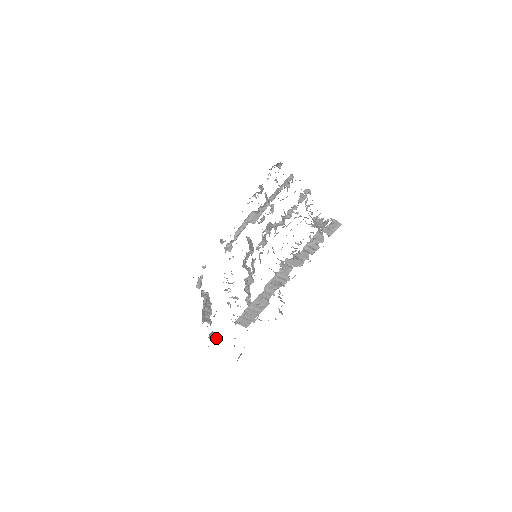
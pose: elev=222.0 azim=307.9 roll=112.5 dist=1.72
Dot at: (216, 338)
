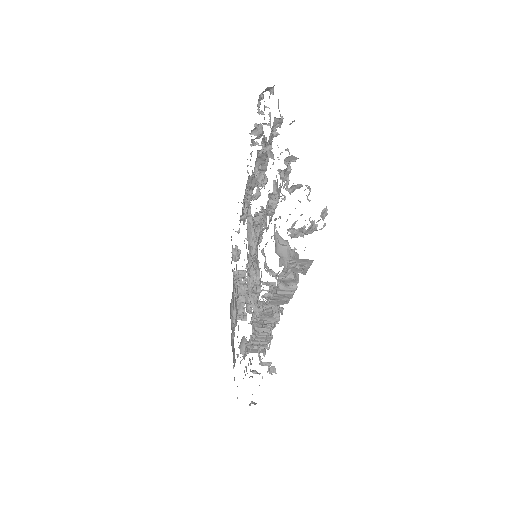
Dot at: occluded
